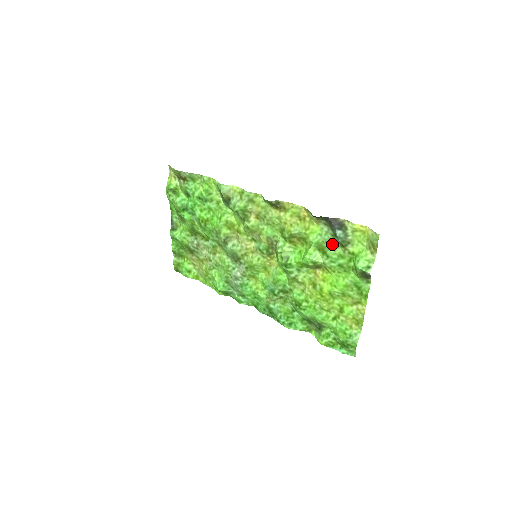
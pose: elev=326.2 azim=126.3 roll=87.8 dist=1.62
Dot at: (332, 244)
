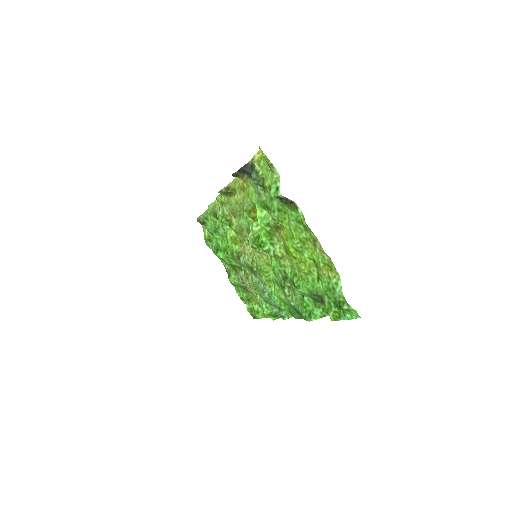
Dot at: (263, 193)
